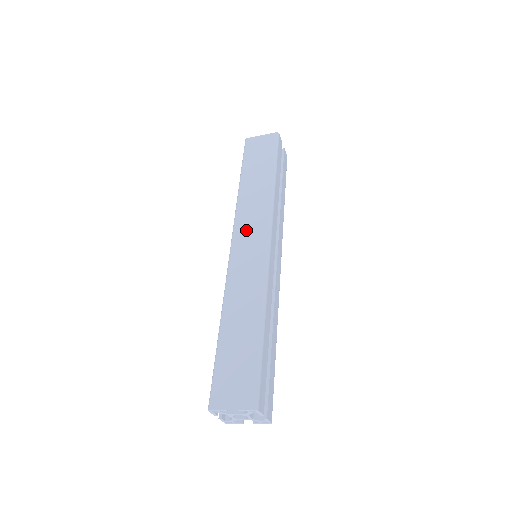
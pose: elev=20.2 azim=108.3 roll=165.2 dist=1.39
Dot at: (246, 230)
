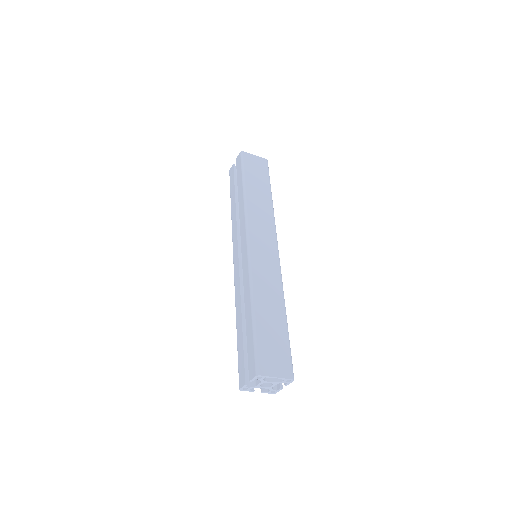
Dot at: (259, 233)
